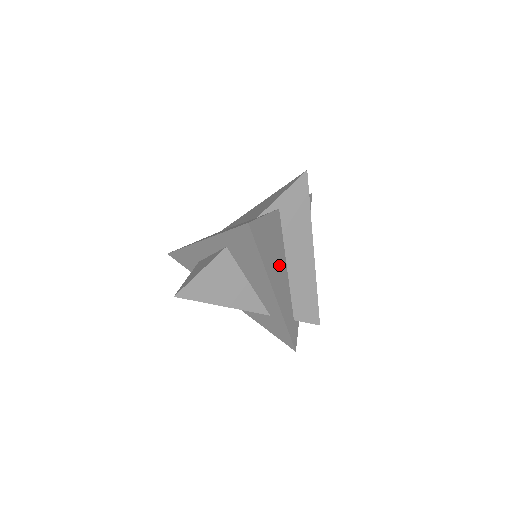
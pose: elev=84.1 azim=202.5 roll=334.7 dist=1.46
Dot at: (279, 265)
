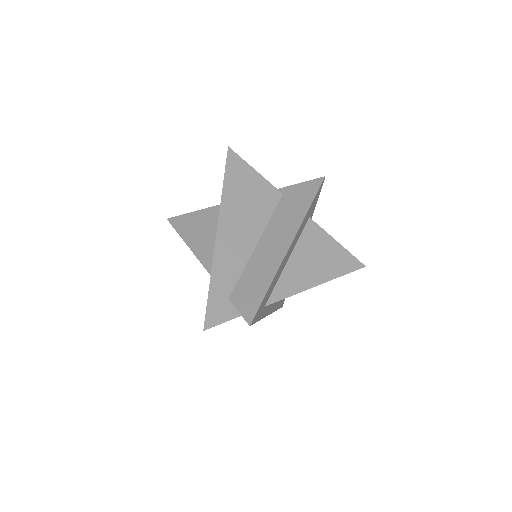
Dot at: (246, 223)
